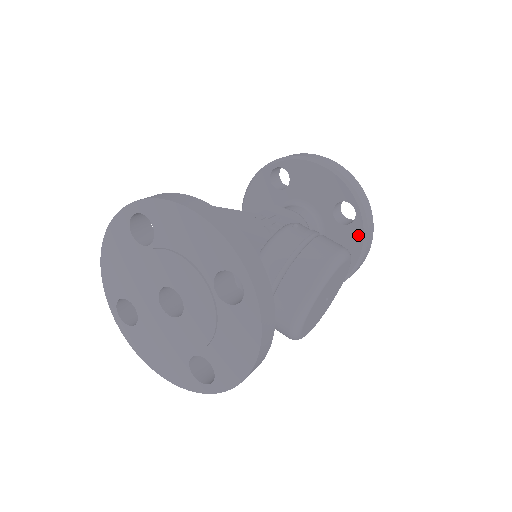
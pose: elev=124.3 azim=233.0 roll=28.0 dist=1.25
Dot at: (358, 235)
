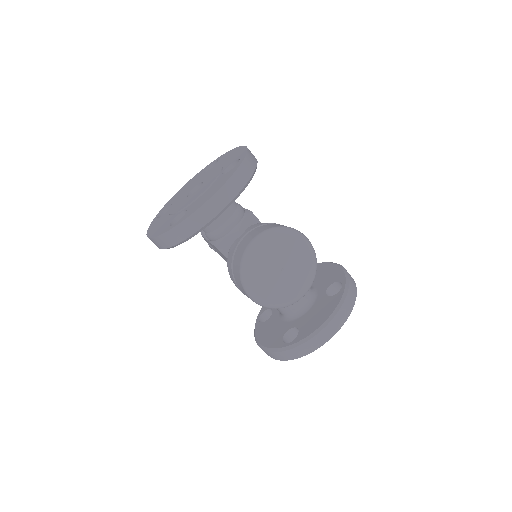
Dot at: (336, 301)
